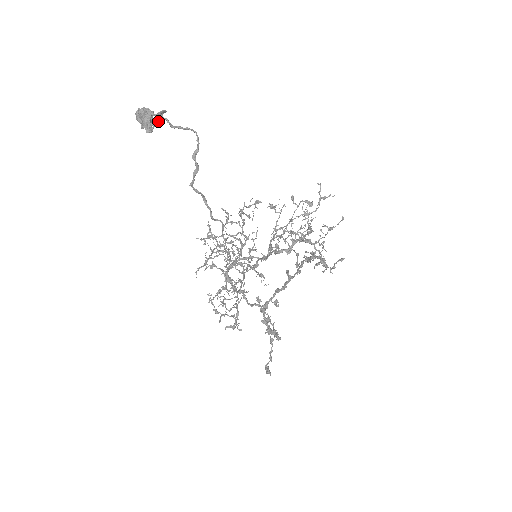
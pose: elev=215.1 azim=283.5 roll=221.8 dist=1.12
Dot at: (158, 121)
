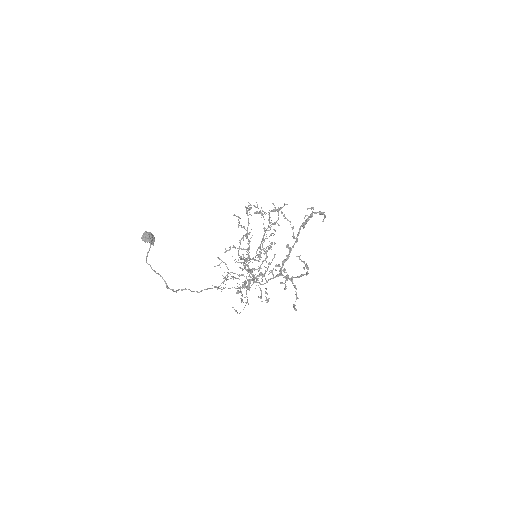
Dot at: (153, 243)
